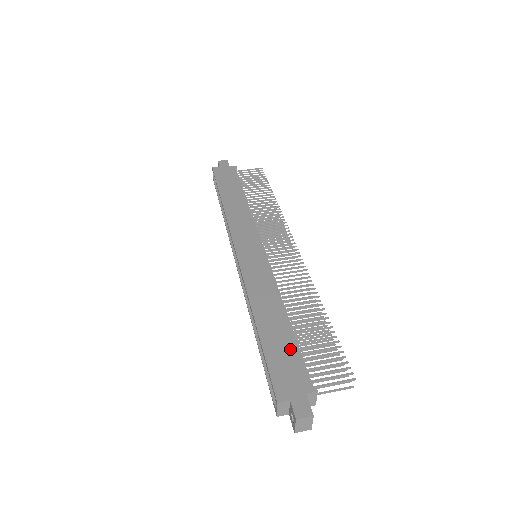
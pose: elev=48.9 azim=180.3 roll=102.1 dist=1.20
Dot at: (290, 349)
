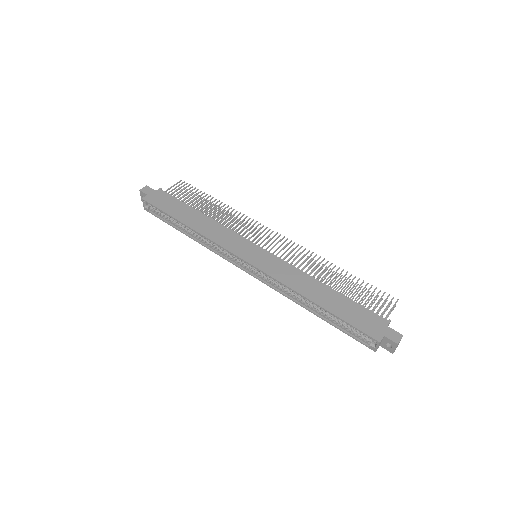
Dot at: (352, 306)
